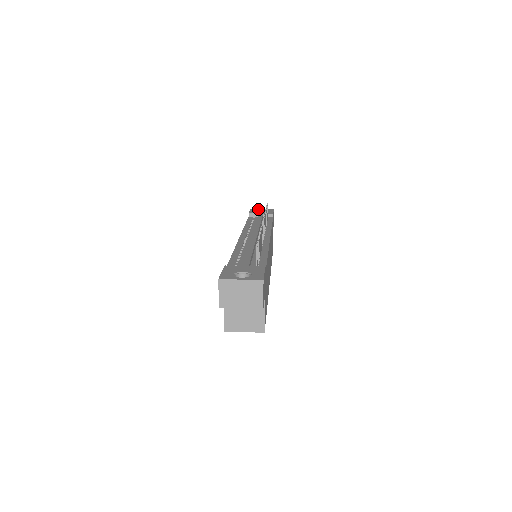
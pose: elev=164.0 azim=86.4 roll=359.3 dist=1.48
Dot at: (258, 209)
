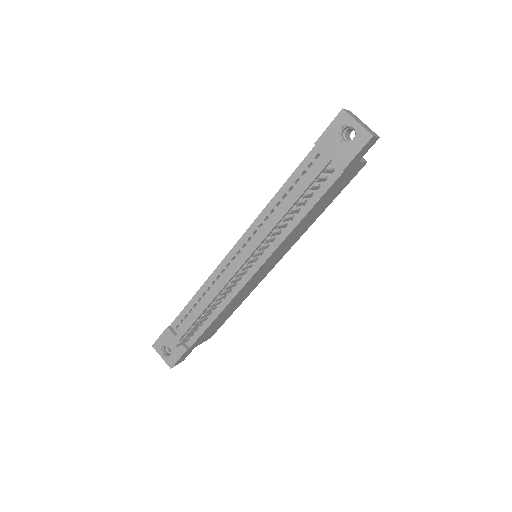
Dot at: (350, 119)
